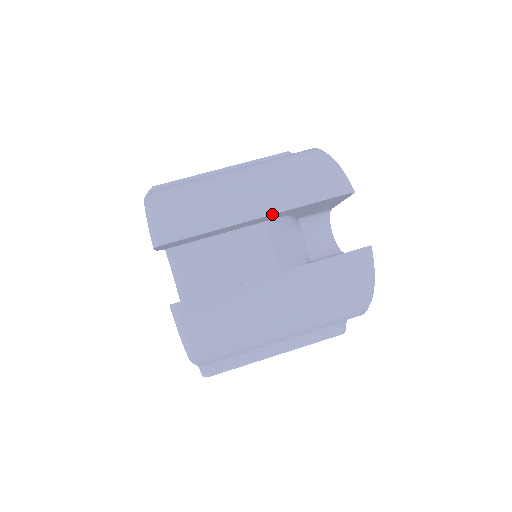
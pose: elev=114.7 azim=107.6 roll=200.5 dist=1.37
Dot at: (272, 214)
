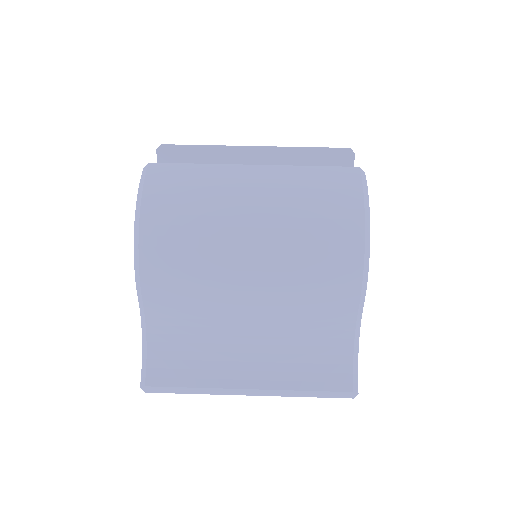
Dot at: (270, 146)
